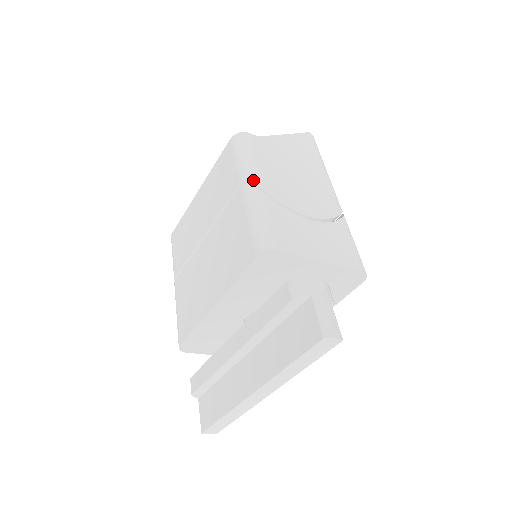
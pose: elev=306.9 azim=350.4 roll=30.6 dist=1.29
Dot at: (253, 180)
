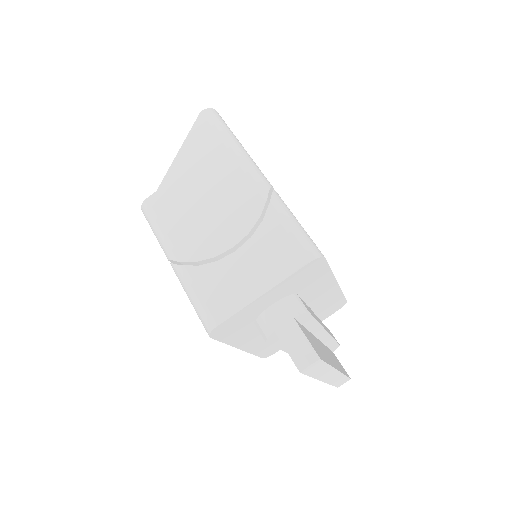
Dot at: (171, 257)
